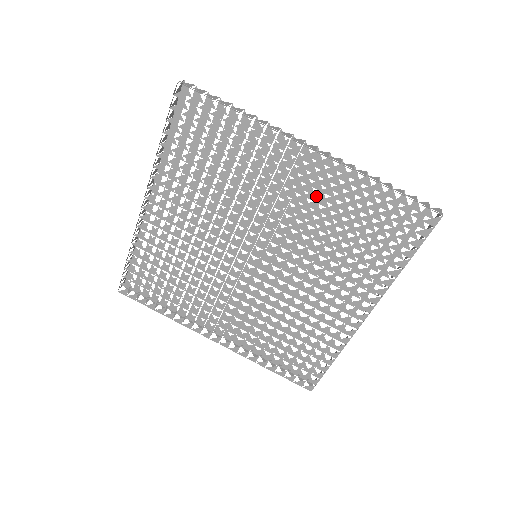
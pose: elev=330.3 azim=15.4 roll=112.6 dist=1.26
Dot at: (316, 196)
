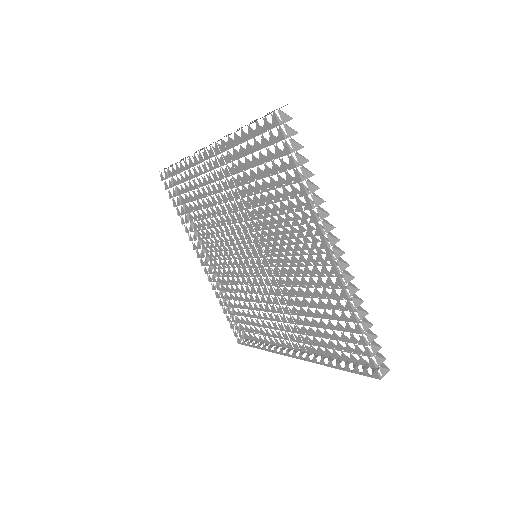
Dot at: occluded
